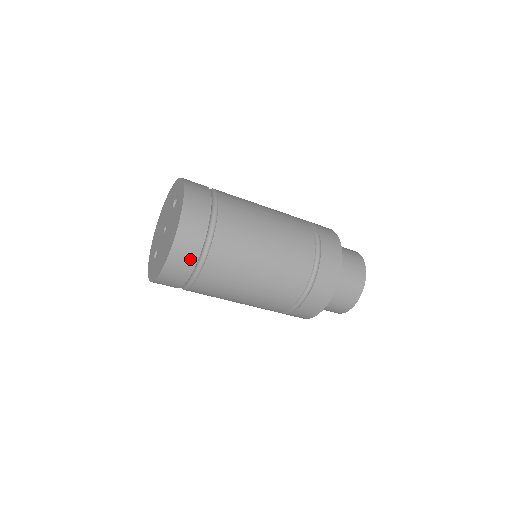
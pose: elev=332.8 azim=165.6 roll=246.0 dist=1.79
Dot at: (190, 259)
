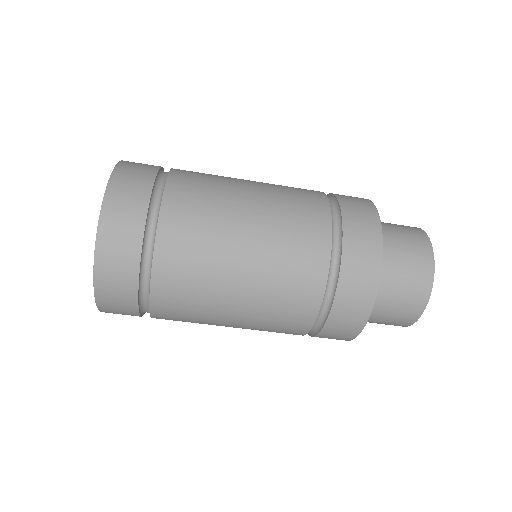
Dot at: (131, 238)
